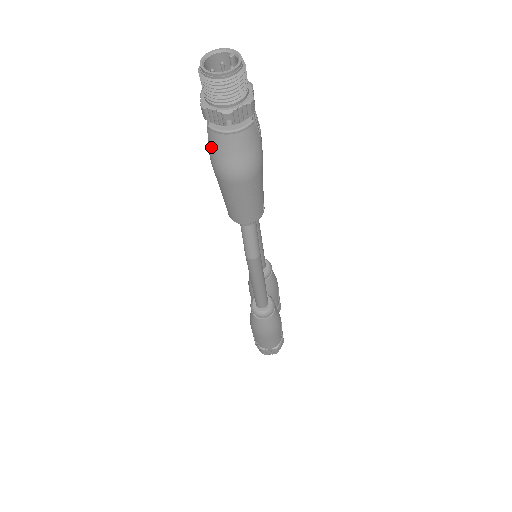
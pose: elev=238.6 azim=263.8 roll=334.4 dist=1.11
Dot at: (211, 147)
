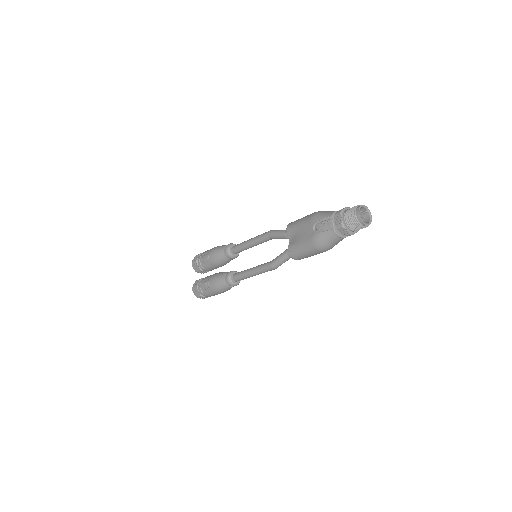
Dot at: (325, 236)
